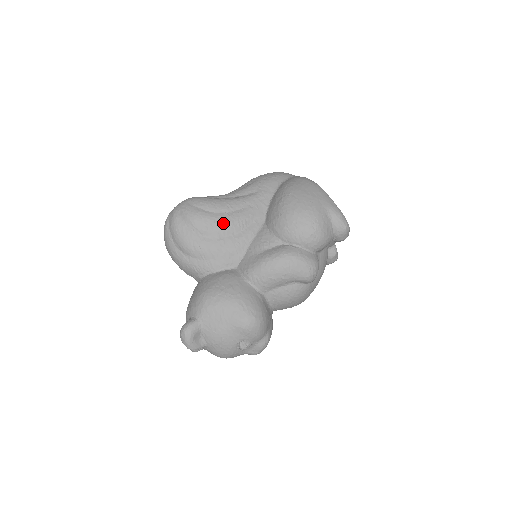
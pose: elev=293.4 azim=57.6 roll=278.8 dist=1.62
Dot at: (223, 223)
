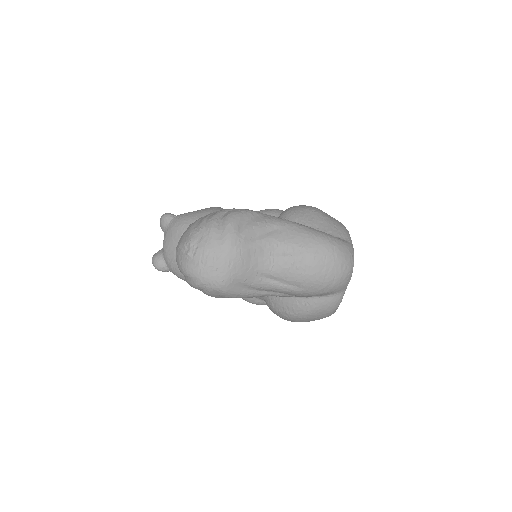
Dot at: occluded
